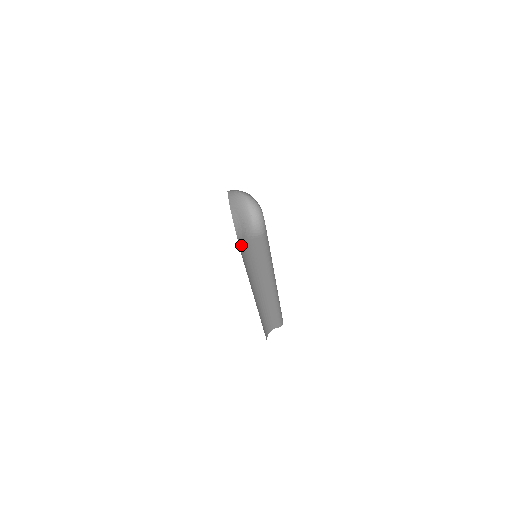
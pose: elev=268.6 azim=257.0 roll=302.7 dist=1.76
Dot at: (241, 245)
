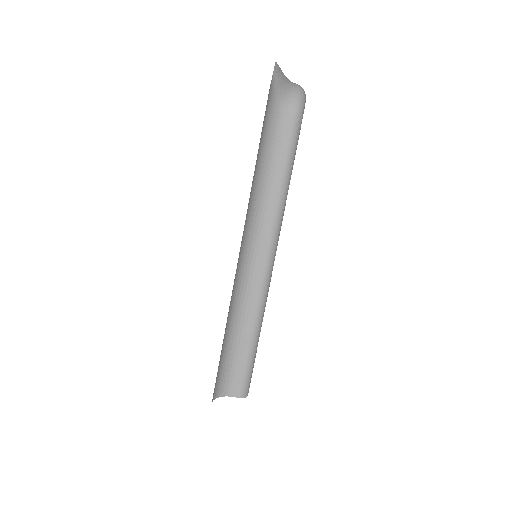
Dot at: (271, 97)
